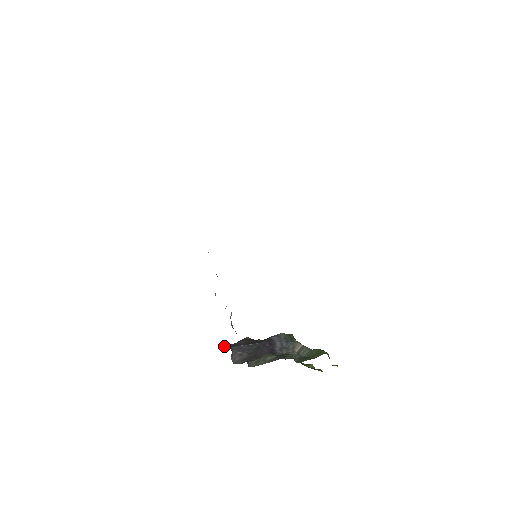
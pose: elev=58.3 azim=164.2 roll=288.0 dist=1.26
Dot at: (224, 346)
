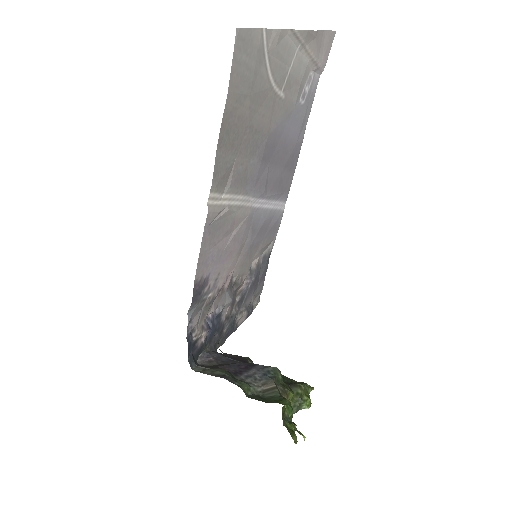
Dot at: occluded
